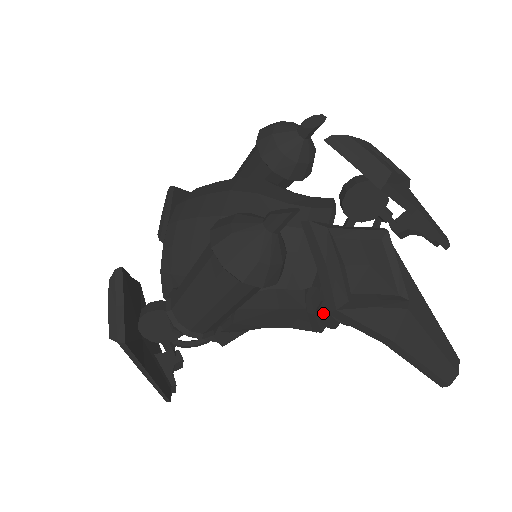
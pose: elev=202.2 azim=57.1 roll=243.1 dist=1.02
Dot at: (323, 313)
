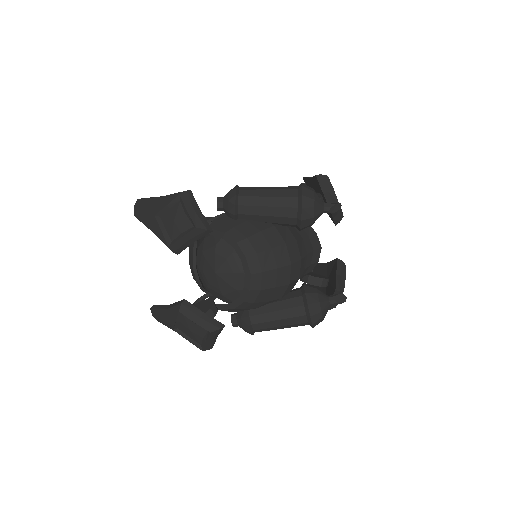
Dot at: occluded
